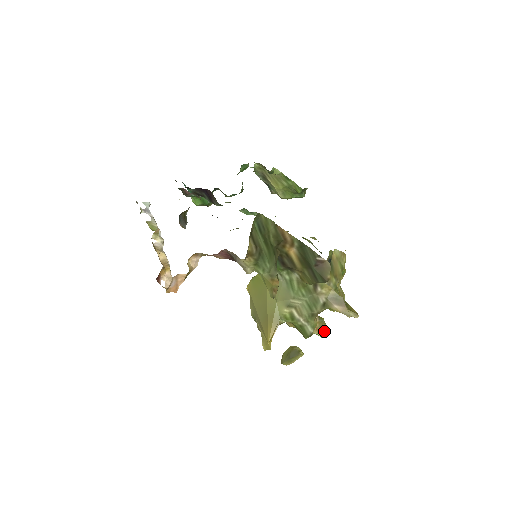
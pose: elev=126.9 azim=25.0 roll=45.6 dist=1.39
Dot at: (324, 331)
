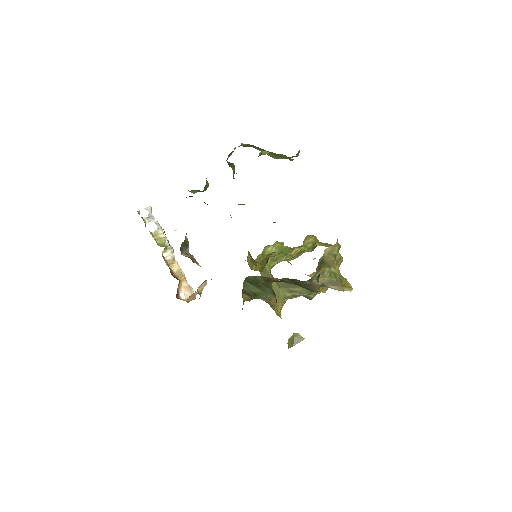
Dot at: (326, 288)
